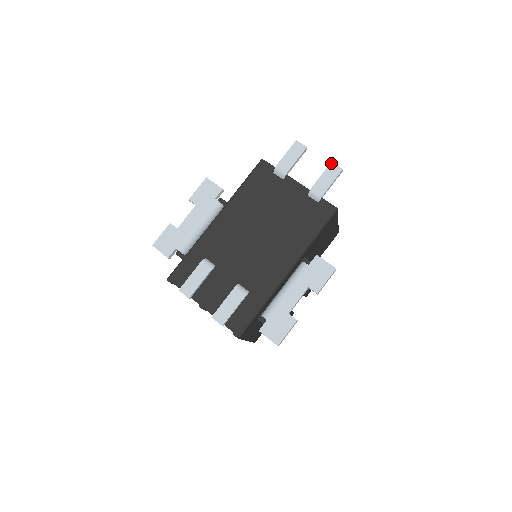
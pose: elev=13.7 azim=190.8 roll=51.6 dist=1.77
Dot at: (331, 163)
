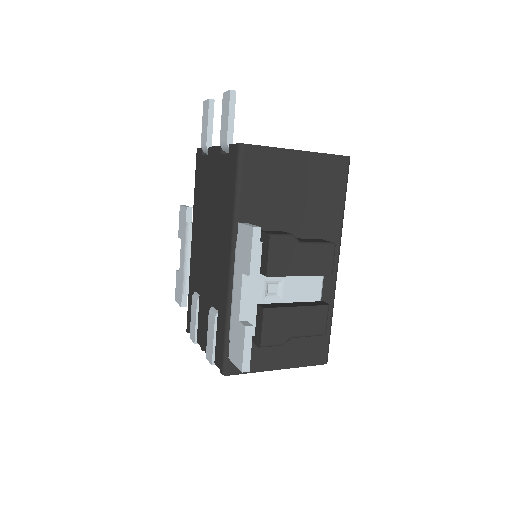
Dot at: (223, 95)
